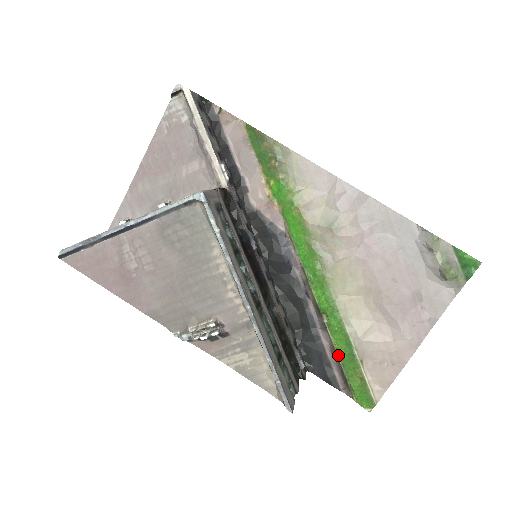
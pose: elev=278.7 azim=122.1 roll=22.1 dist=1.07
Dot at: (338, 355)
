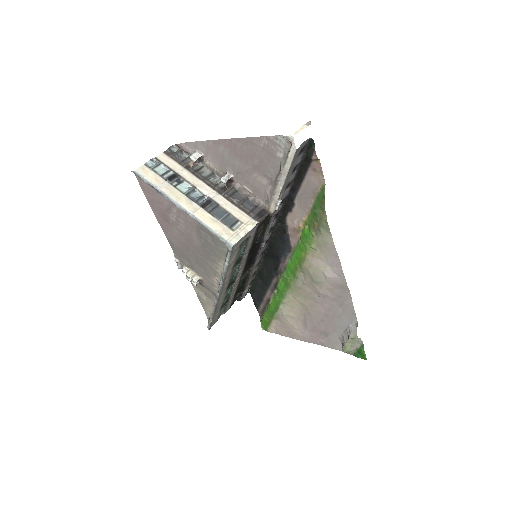
Dot at: (268, 305)
